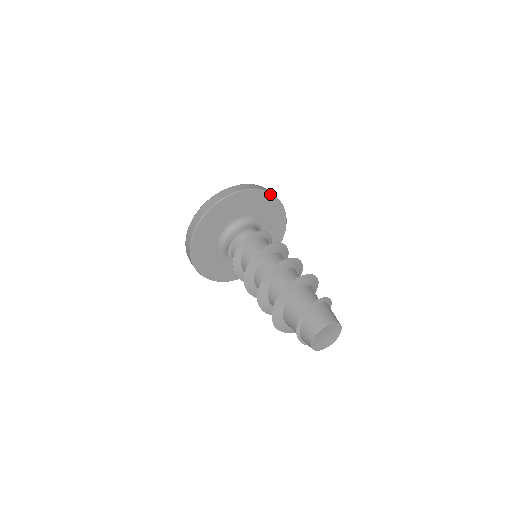
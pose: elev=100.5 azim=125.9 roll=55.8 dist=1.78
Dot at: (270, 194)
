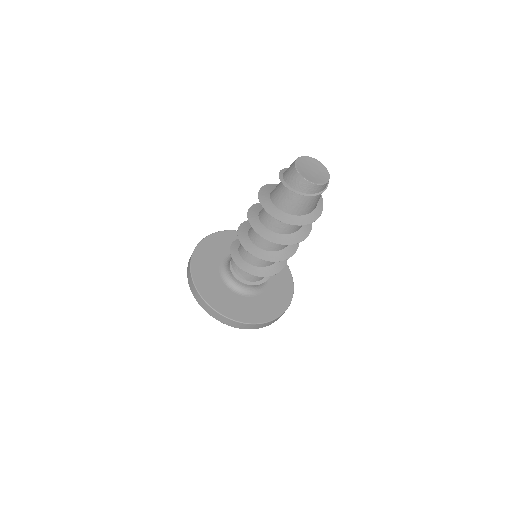
Dot at: occluded
